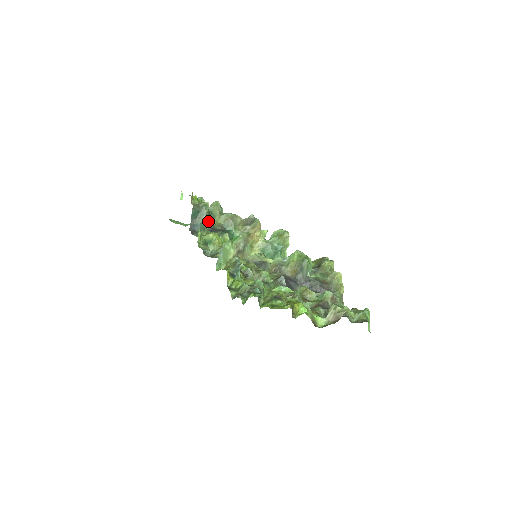
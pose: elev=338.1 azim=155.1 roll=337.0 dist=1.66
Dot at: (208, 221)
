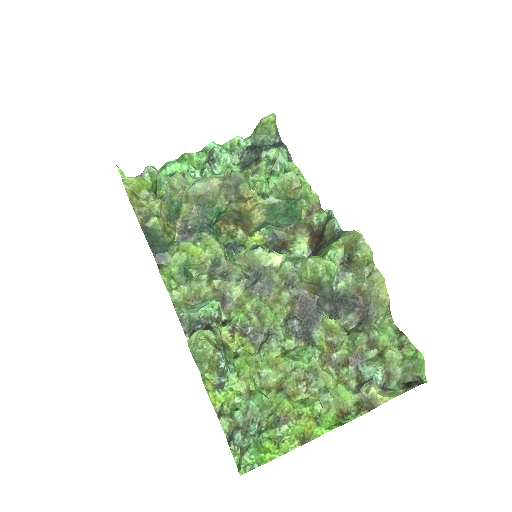
Dot at: (172, 224)
